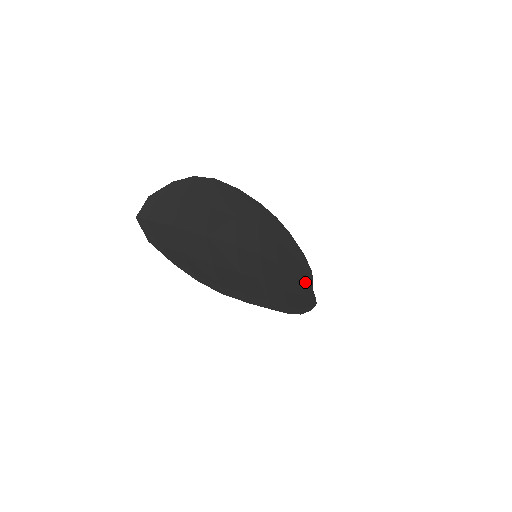
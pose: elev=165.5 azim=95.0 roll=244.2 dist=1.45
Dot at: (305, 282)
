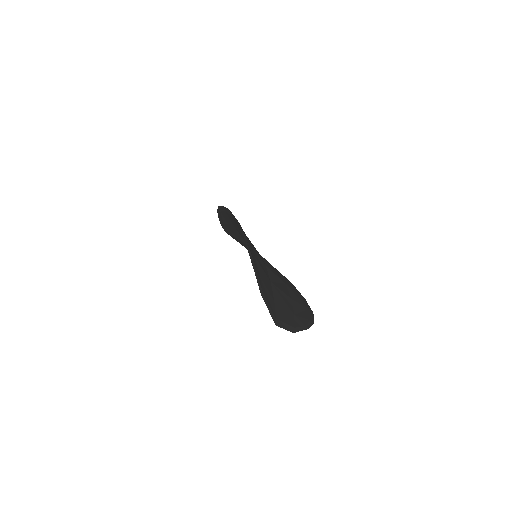
Dot at: occluded
